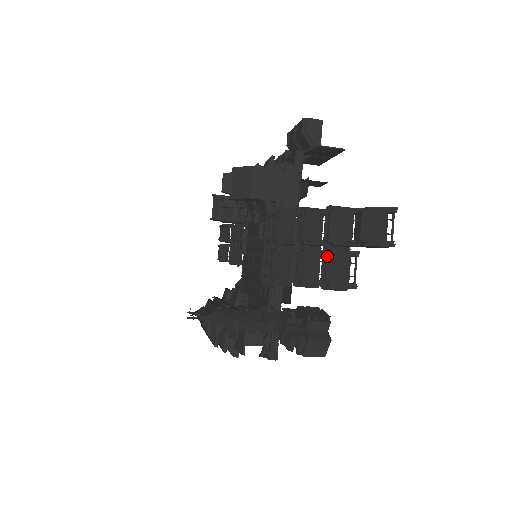
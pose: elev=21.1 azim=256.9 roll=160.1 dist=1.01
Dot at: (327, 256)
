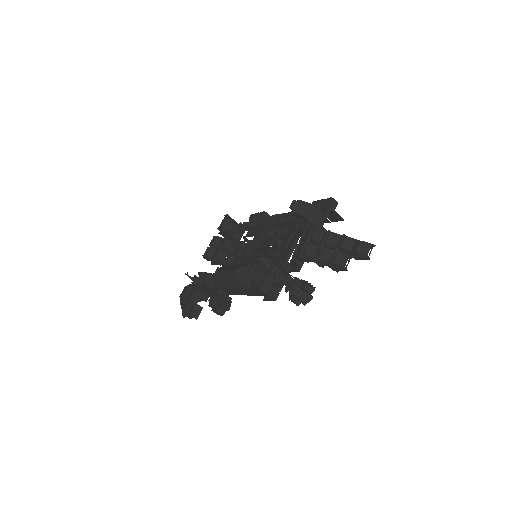
Dot at: (338, 253)
